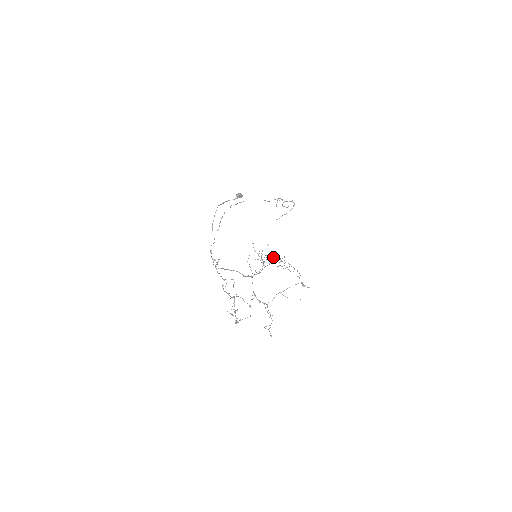
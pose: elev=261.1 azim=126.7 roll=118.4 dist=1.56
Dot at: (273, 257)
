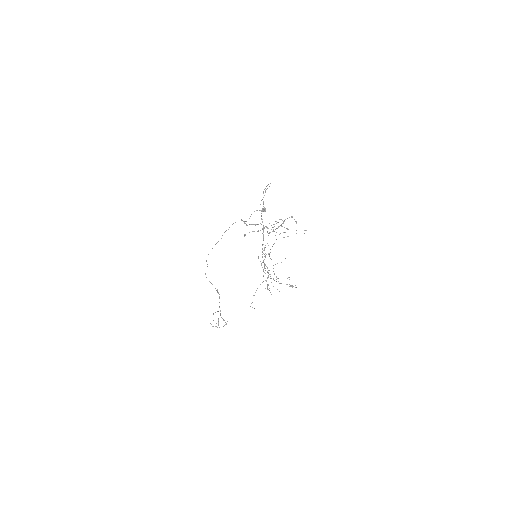
Dot at: occluded
